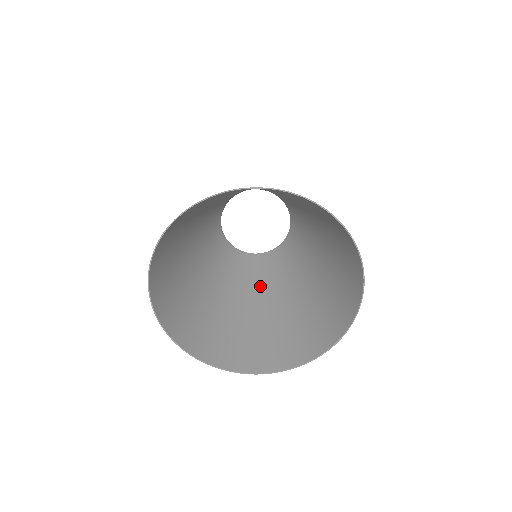
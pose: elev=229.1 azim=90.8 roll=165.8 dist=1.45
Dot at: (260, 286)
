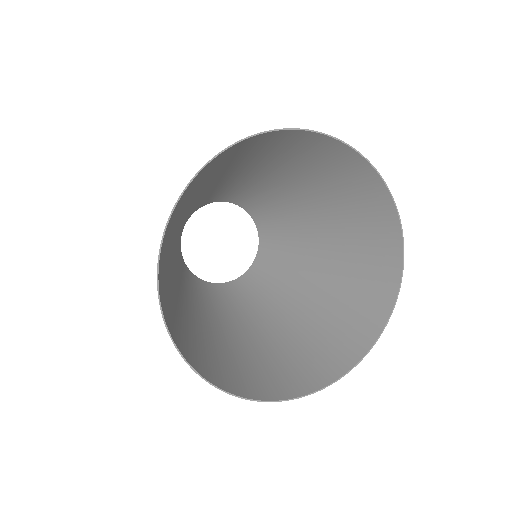
Dot at: (225, 312)
